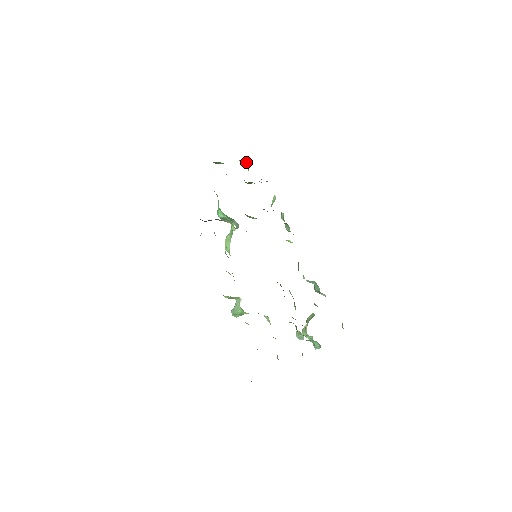
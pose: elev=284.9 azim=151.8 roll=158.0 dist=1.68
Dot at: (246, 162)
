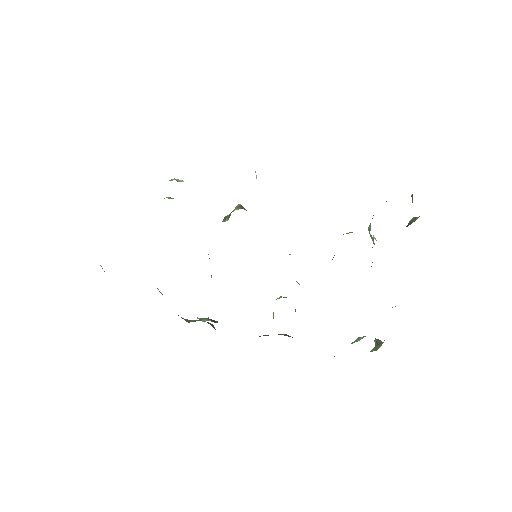
Dot at: occluded
